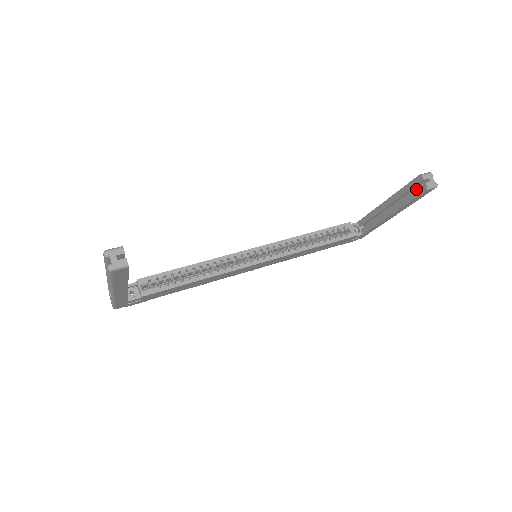
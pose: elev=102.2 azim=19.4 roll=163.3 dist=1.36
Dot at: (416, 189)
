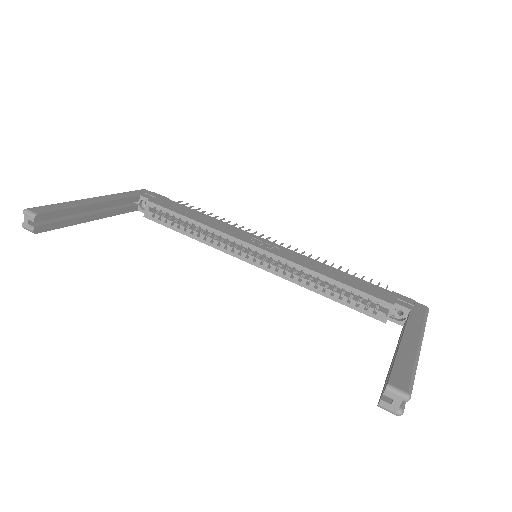
Dot at: (384, 386)
